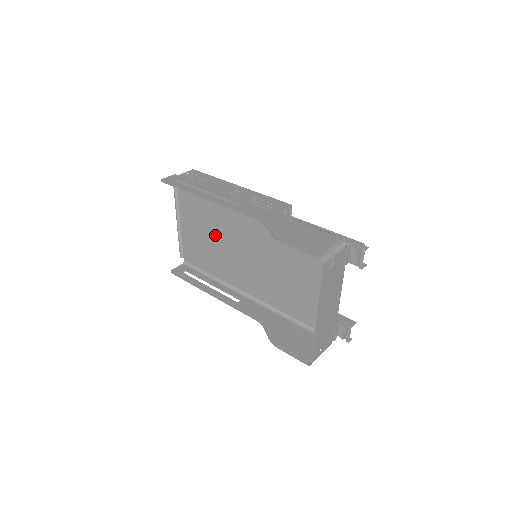
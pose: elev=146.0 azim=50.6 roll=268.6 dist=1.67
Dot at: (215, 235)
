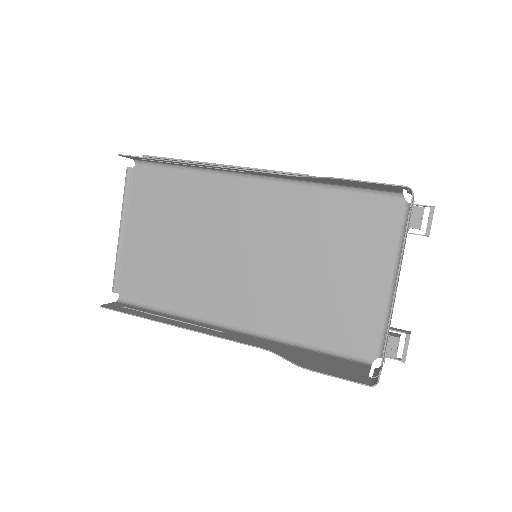
Dot at: (186, 240)
